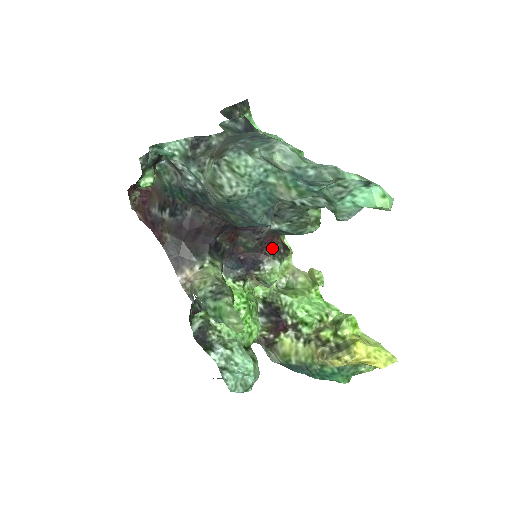
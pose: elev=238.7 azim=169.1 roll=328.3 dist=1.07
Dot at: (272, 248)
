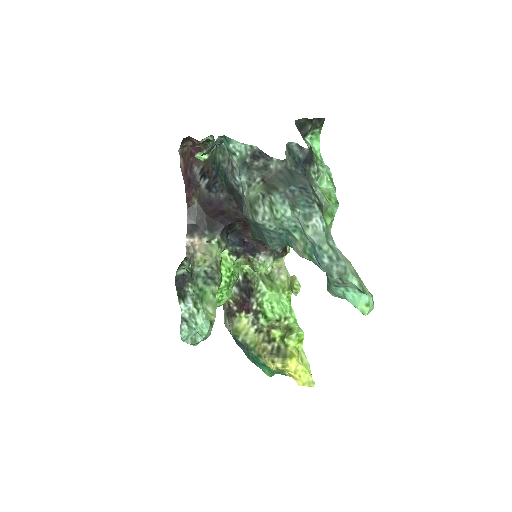
Dot at: occluded
